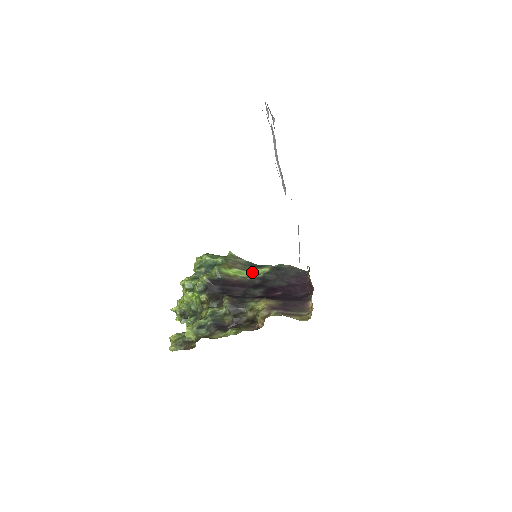
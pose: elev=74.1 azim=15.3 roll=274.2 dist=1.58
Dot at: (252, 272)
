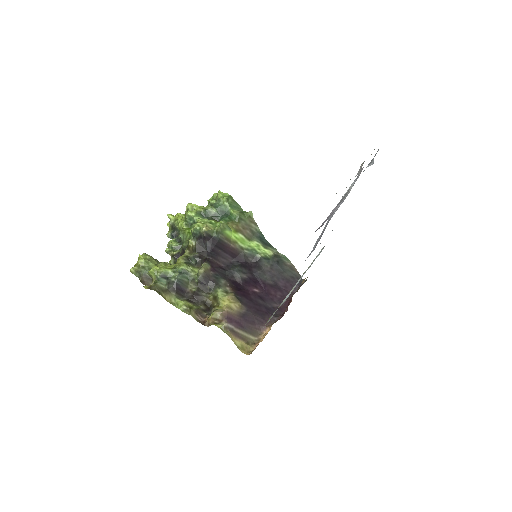
Dot at: (254, 246)
